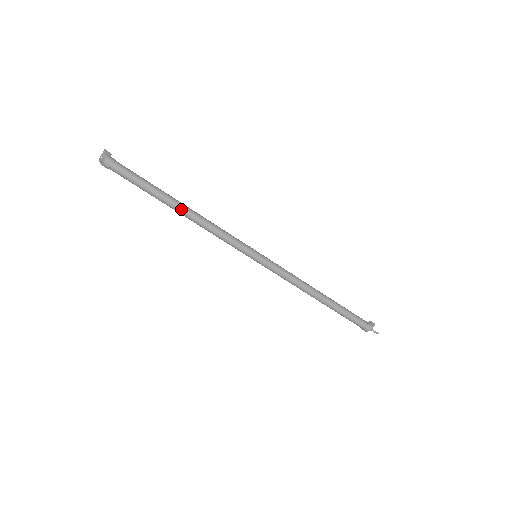
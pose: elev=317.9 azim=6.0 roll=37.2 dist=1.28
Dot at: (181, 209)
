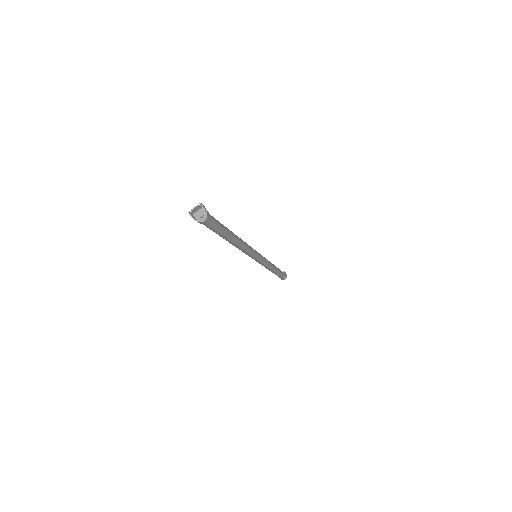
Dot at: (236, 240)
